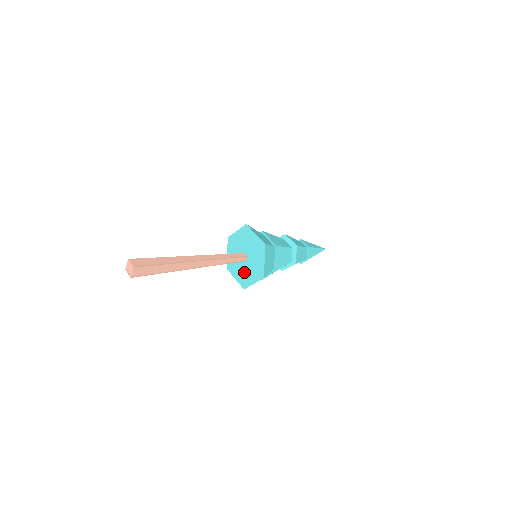
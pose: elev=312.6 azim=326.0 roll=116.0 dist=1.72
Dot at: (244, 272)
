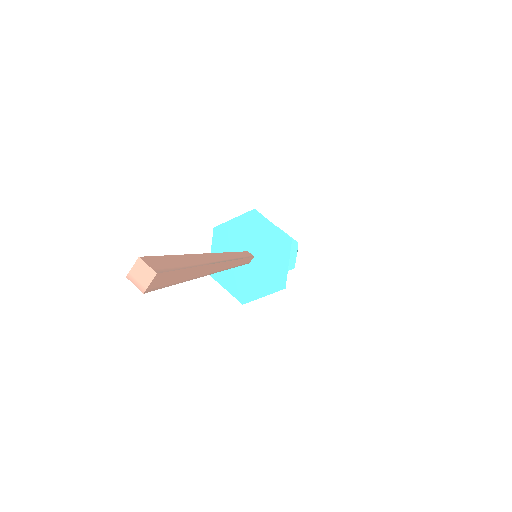
Dot at: (245, 279)
